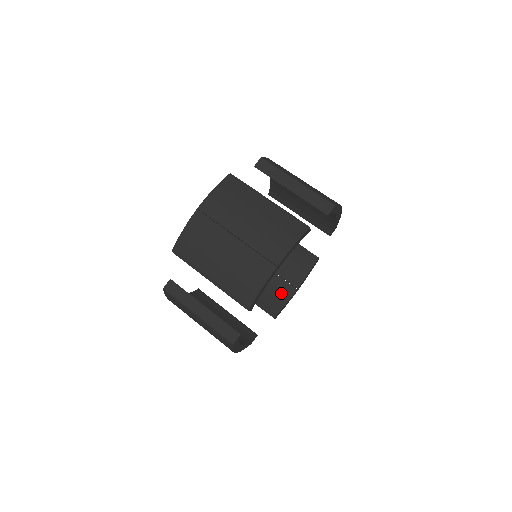
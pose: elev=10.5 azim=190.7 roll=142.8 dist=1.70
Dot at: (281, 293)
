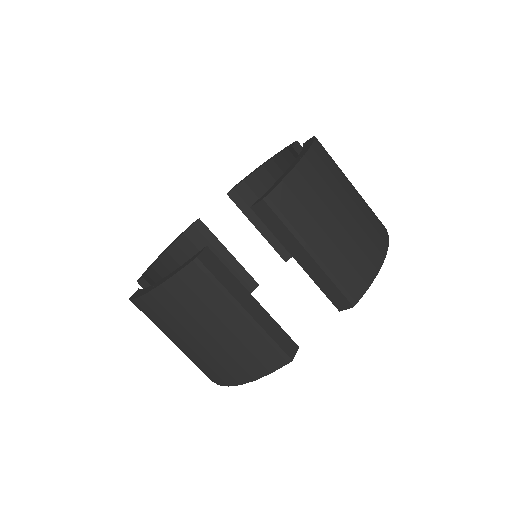
Dot at: occluded
